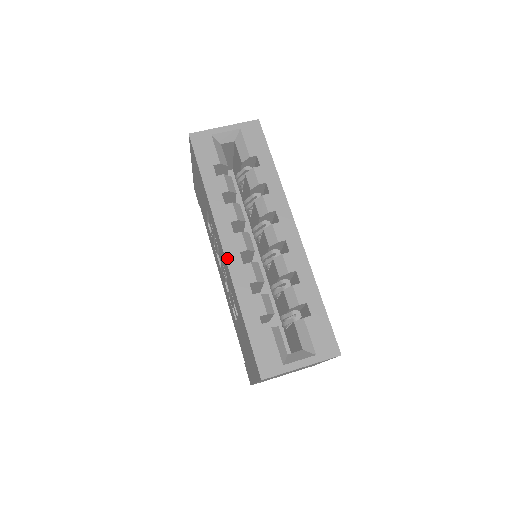
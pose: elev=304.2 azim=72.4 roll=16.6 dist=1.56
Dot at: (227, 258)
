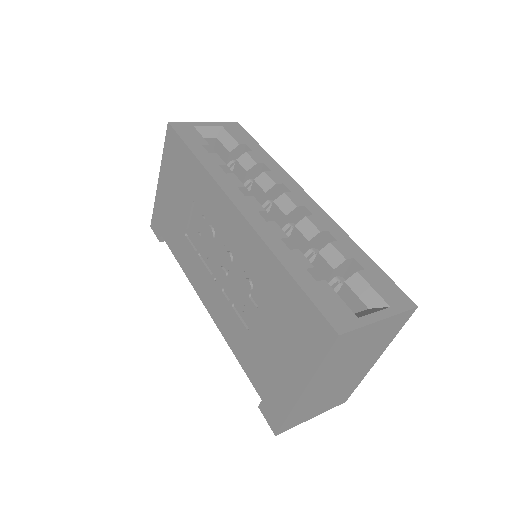
Dot at: (245, 215)
